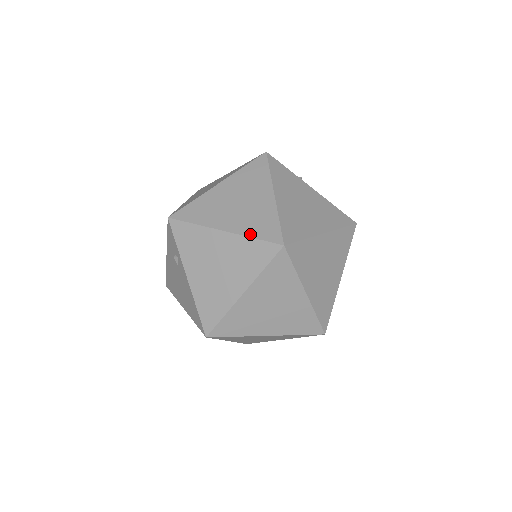
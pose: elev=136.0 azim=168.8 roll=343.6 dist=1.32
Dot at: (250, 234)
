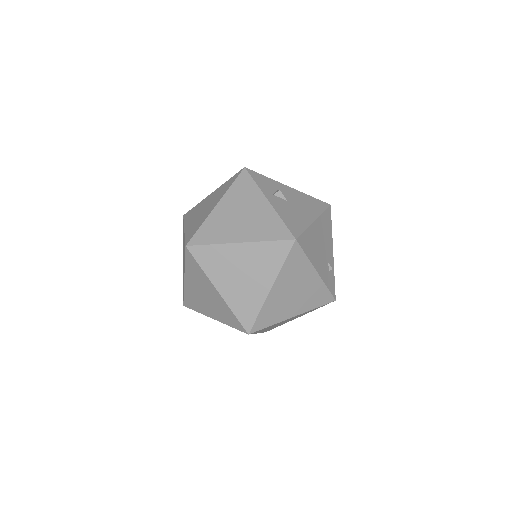
Dot at: (186, 234)
